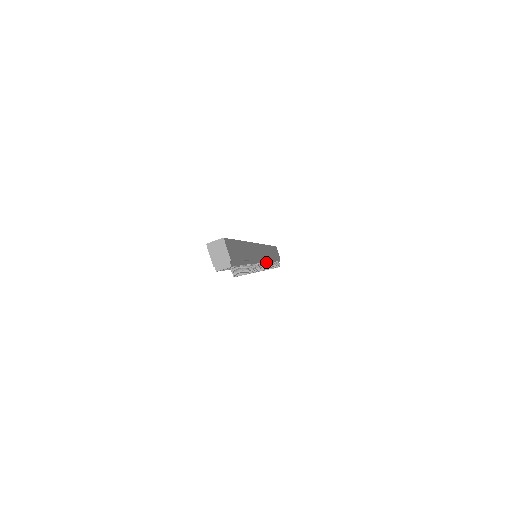
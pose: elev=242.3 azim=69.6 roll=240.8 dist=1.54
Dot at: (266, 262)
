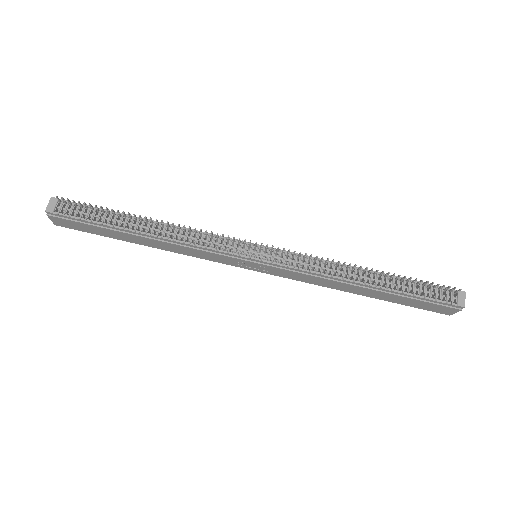
Dot at: (290, 253)
